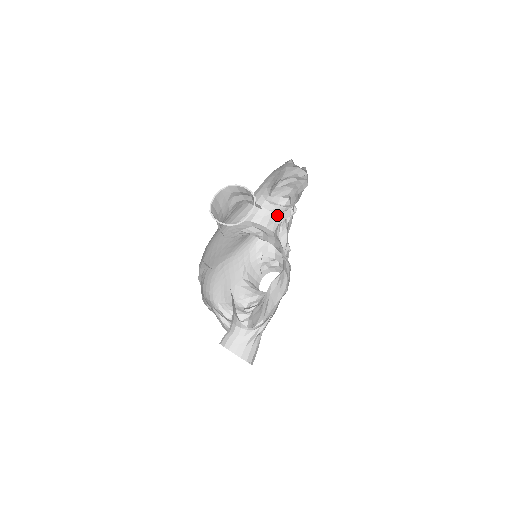
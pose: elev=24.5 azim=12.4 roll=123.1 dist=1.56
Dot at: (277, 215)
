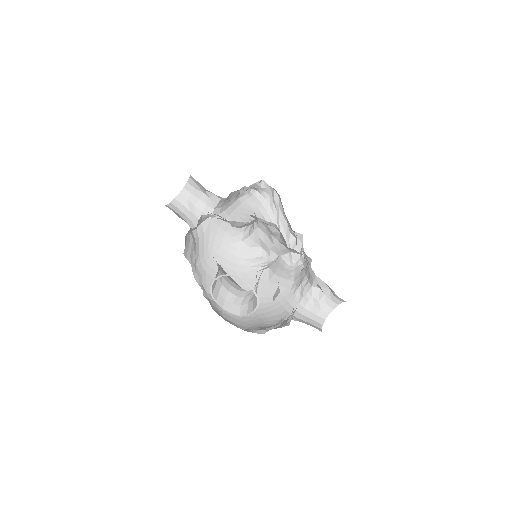
Dot at: occluded
